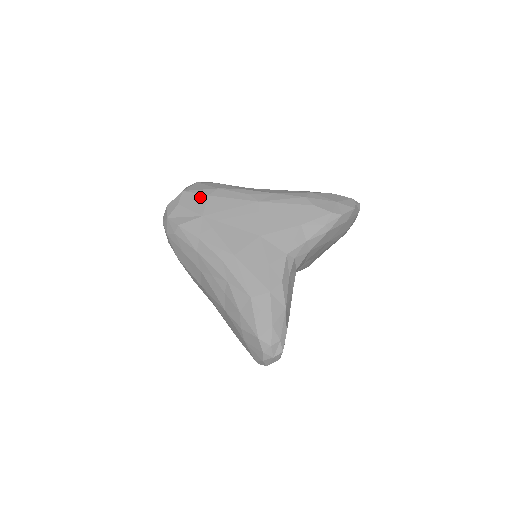
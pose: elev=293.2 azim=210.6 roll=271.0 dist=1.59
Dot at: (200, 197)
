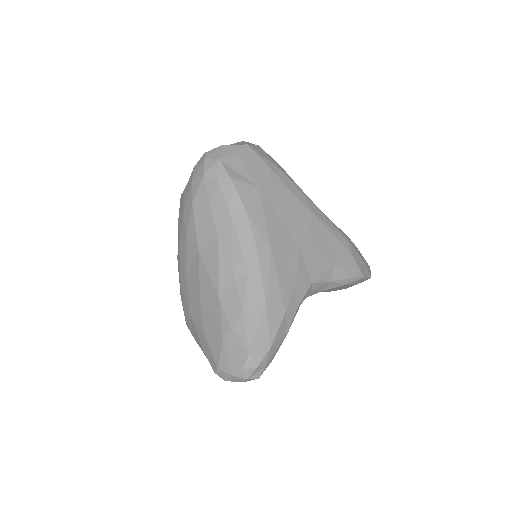
Dot at: (263, 165)
